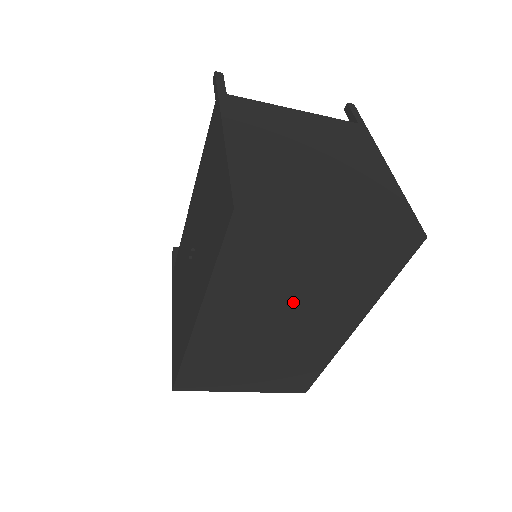
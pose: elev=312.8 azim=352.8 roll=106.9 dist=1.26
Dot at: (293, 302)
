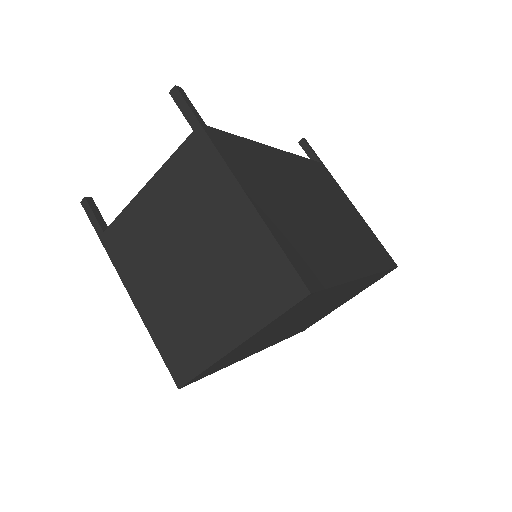
Dot at: (291, 324)
